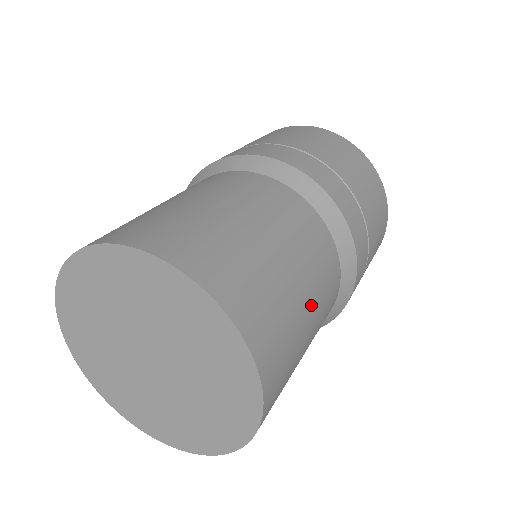
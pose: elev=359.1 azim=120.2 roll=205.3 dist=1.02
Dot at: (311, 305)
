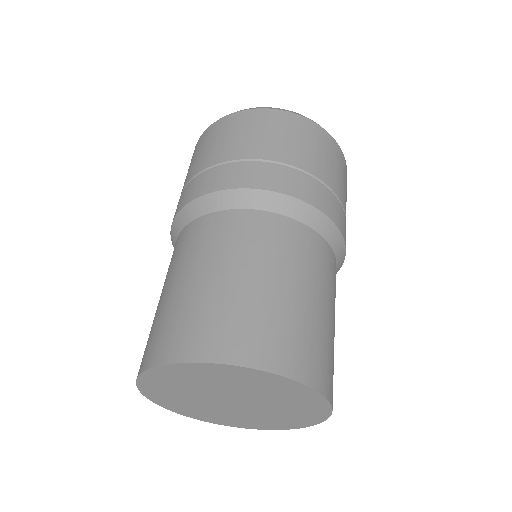
Dot at: (263, 273)
